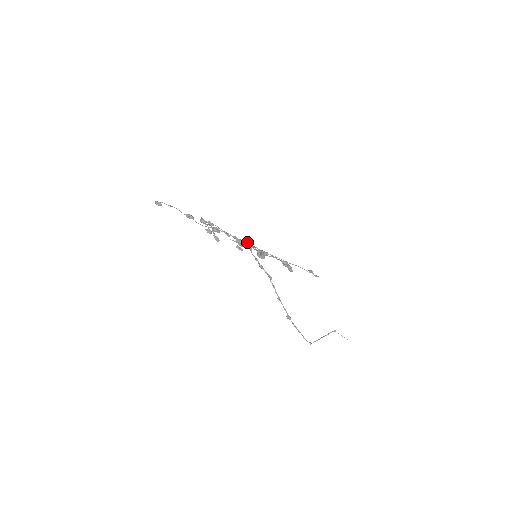
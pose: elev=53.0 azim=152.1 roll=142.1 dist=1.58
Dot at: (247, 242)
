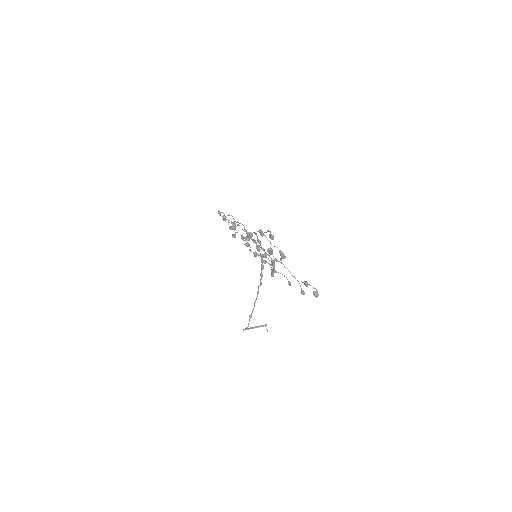
Dot at: occluded
